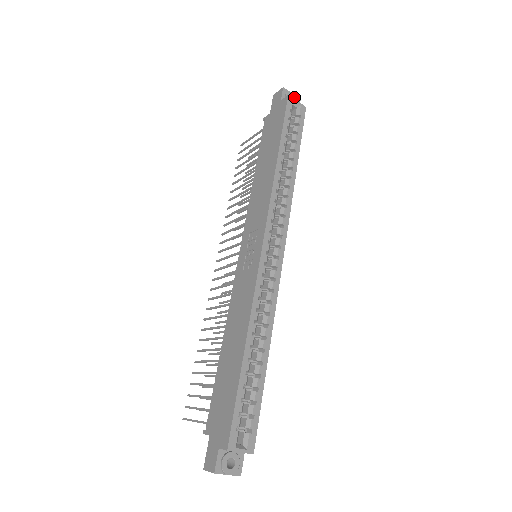
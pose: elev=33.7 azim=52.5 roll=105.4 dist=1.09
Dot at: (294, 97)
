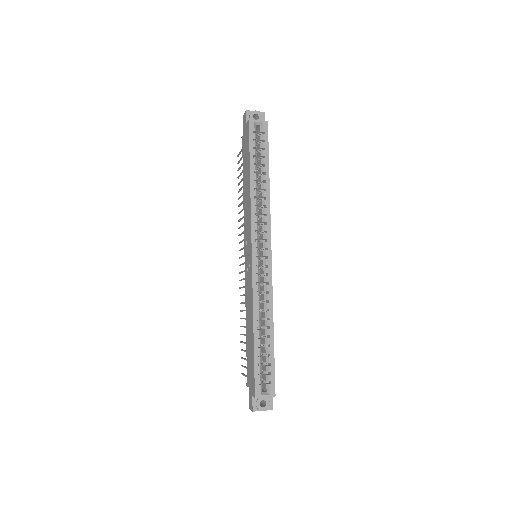
Dot at: (258, 114)
